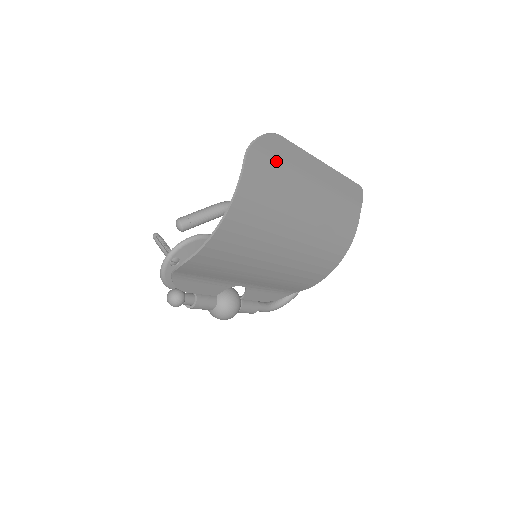
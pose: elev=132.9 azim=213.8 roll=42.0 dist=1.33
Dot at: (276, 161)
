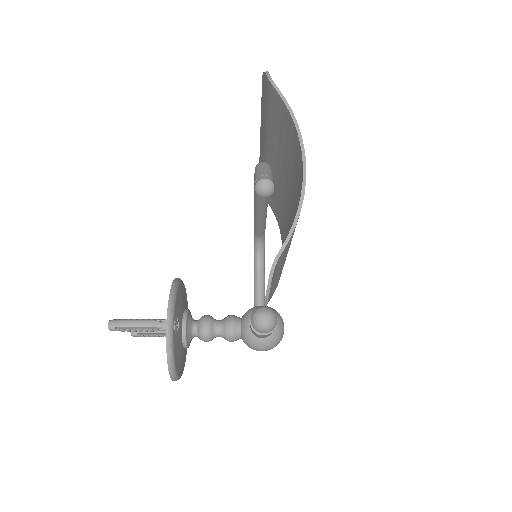
Dot at: occluded
